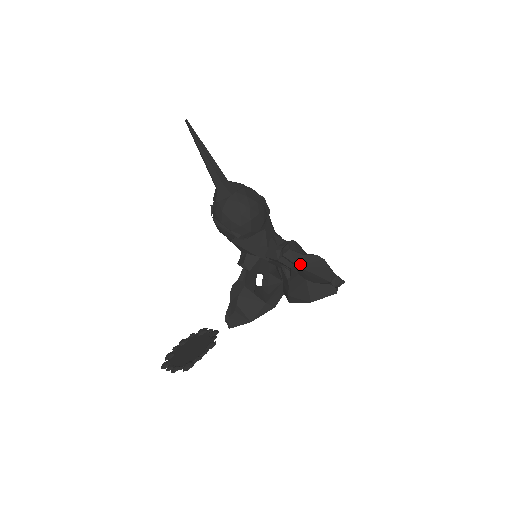
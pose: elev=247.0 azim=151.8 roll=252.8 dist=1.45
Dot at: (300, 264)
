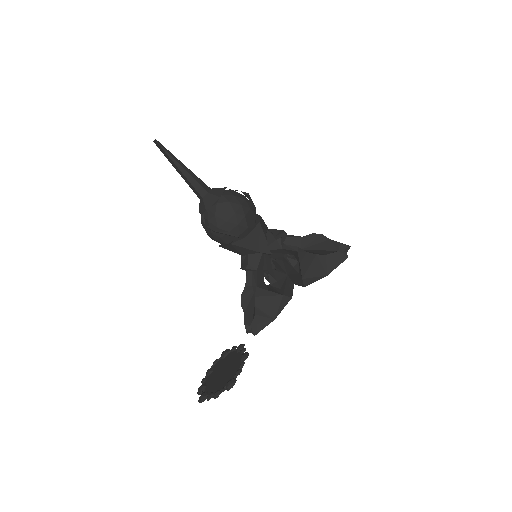
Dot at: (302, 247)
